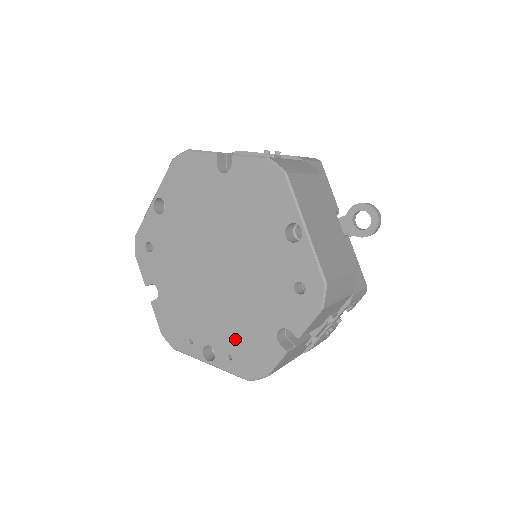
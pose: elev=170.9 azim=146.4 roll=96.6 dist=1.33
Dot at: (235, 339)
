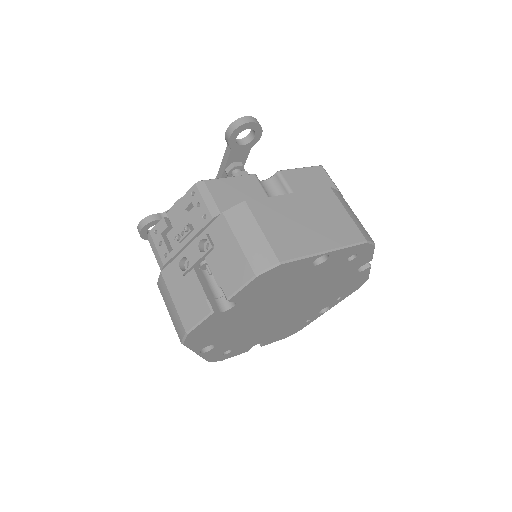
Dot at: (334, 296)
